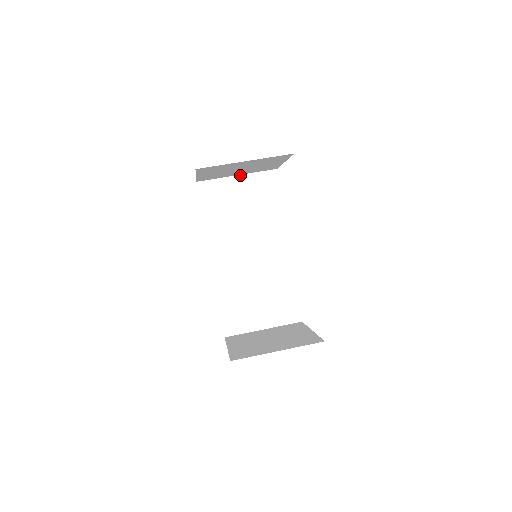
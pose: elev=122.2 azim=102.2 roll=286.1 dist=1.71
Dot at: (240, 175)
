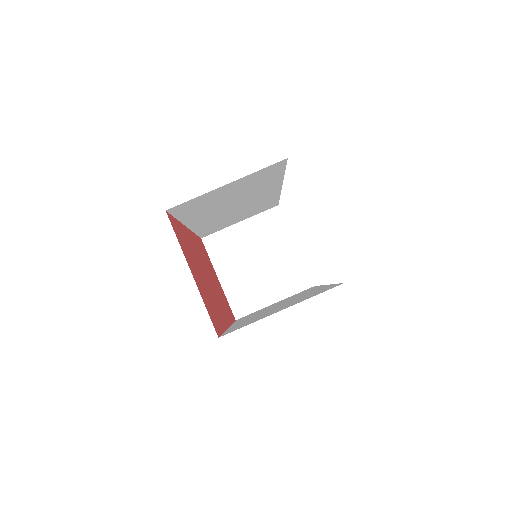
Dot at: (231, 182)
